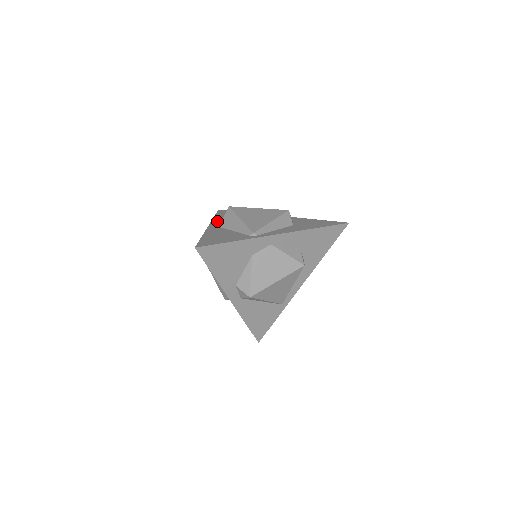
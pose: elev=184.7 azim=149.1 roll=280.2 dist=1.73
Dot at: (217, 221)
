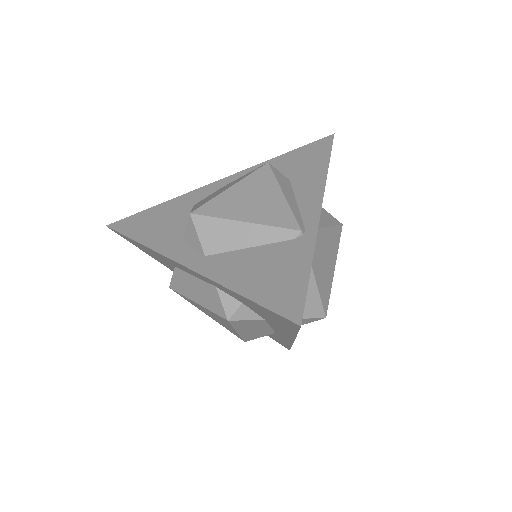
Dot at: (172, 248)
